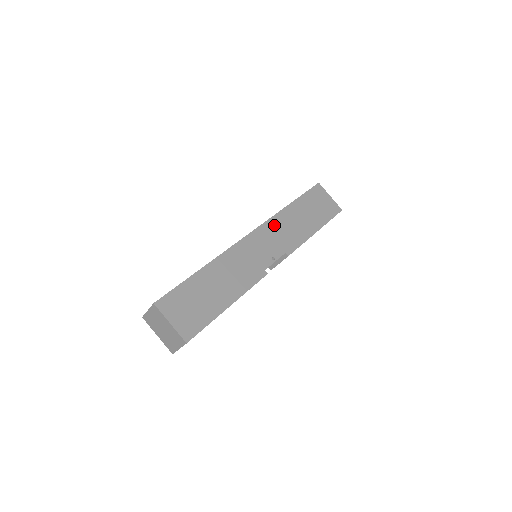
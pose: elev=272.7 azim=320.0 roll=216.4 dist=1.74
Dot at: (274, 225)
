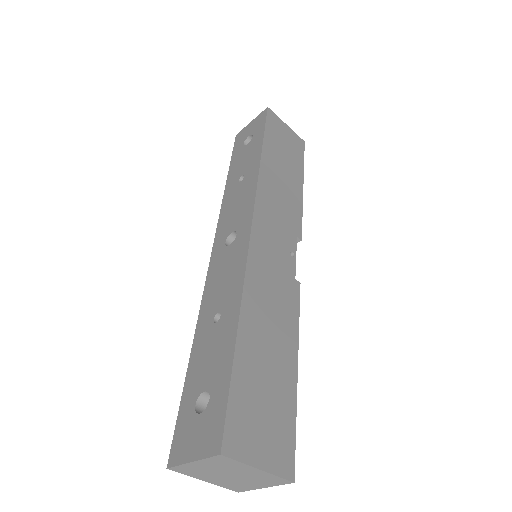
Dot at: (266, 198)
